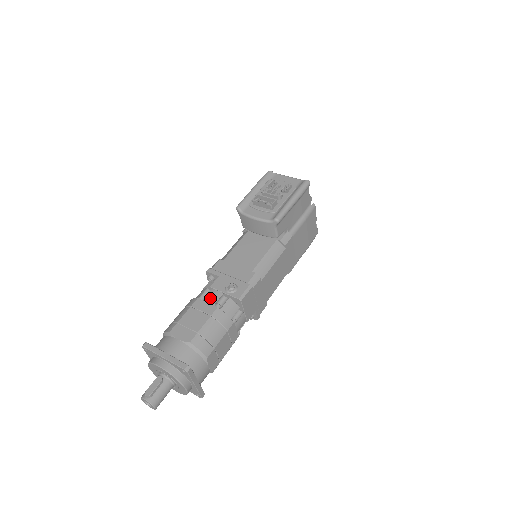
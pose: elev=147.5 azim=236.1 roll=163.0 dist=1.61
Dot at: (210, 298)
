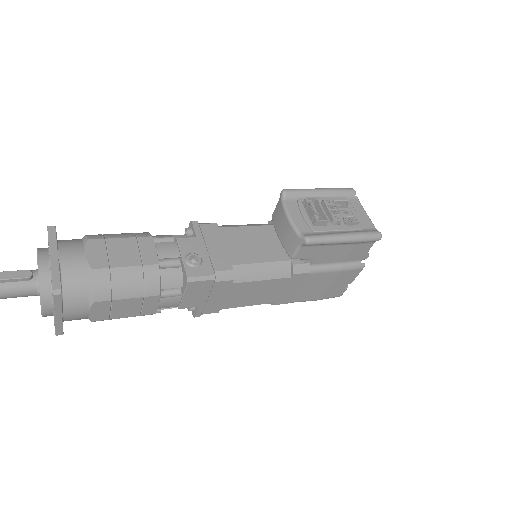
Dot at: (163, 248)
